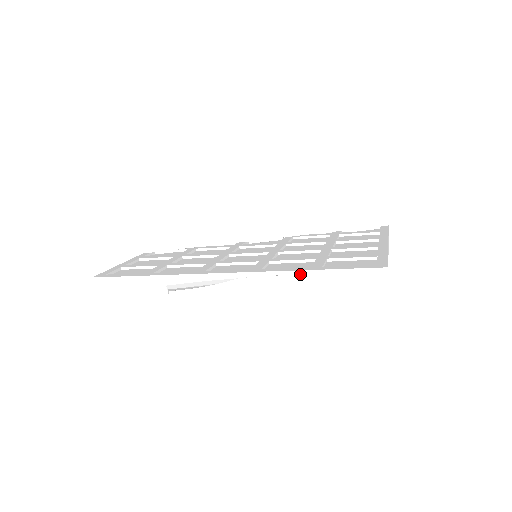
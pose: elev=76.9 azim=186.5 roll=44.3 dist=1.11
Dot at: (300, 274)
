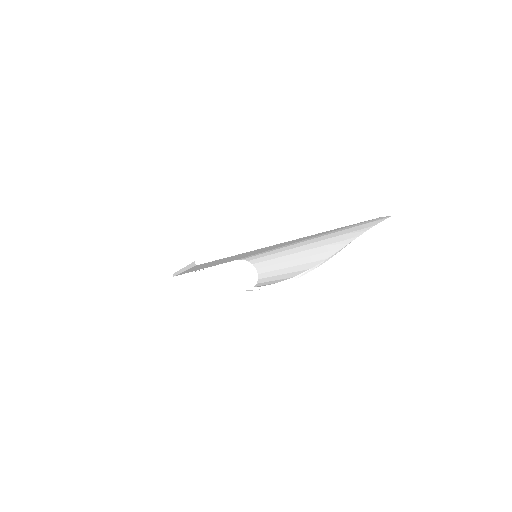
Dot at: (187, 269)
